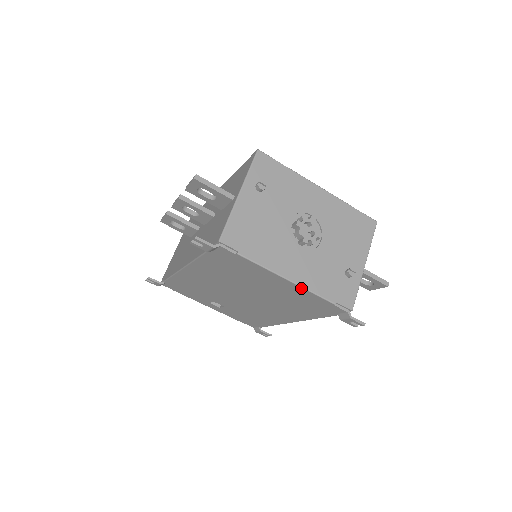
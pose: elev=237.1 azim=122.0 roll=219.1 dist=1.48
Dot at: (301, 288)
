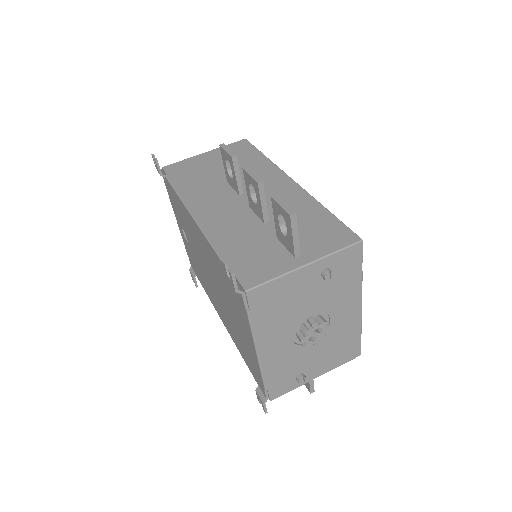
Dot at: (258, 364)
